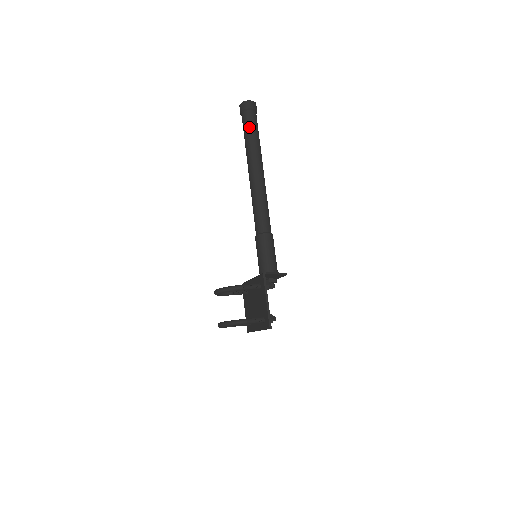
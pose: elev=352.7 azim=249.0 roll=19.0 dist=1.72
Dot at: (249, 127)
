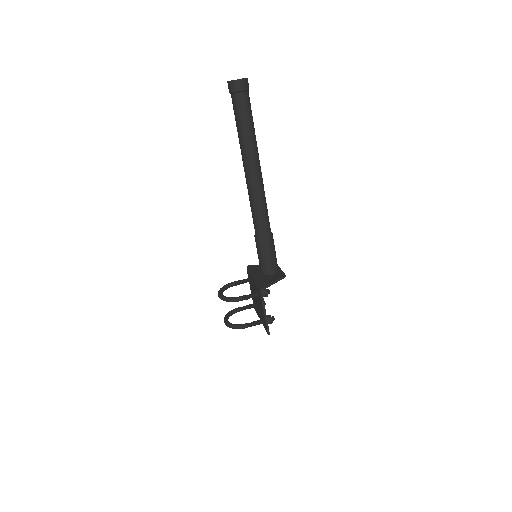
Dot at: (240, 116)
